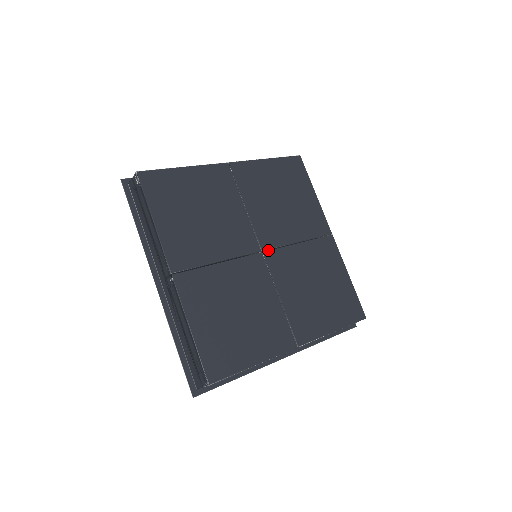
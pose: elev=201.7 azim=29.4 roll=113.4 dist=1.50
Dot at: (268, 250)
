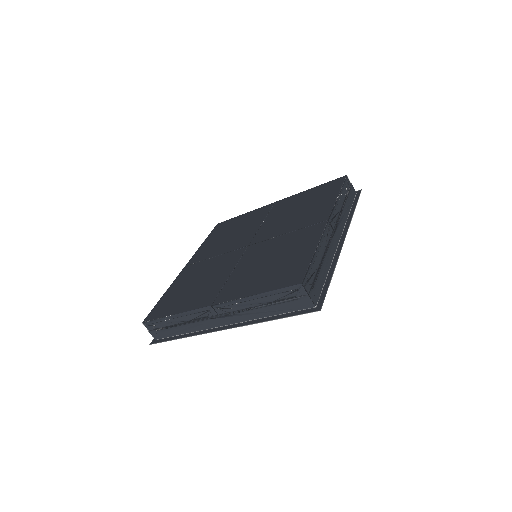
Dot at: (254, 244)
